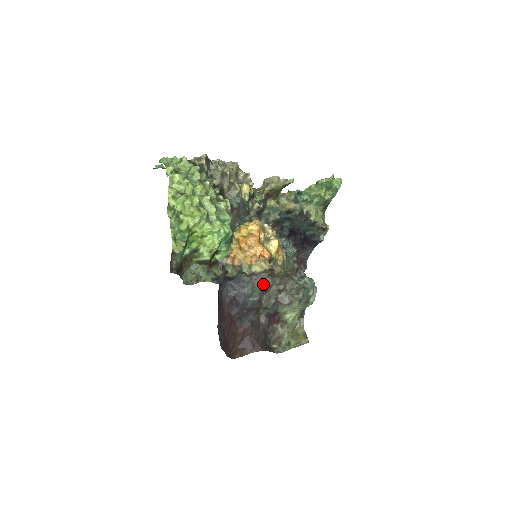
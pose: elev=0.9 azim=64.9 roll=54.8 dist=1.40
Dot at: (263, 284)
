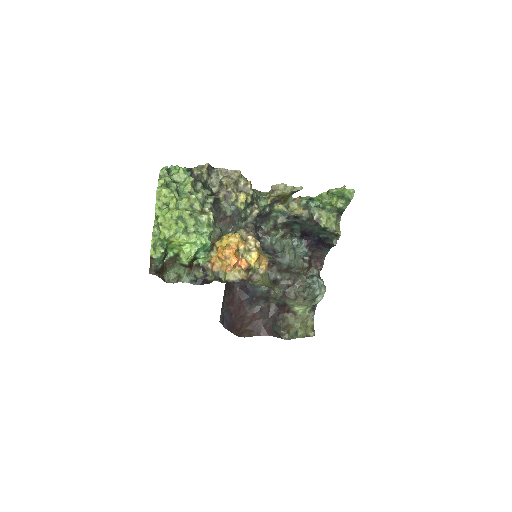
Dot at: (272, 277)
